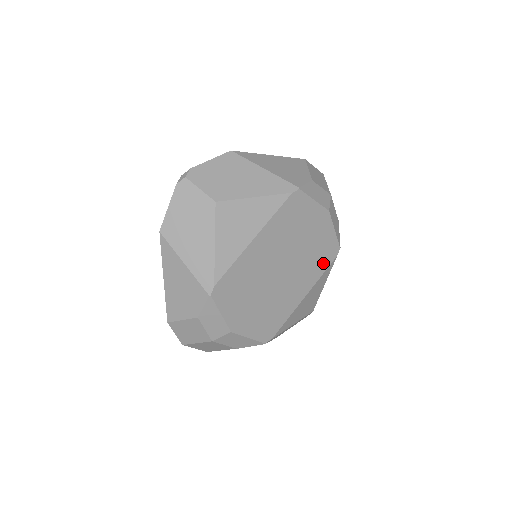
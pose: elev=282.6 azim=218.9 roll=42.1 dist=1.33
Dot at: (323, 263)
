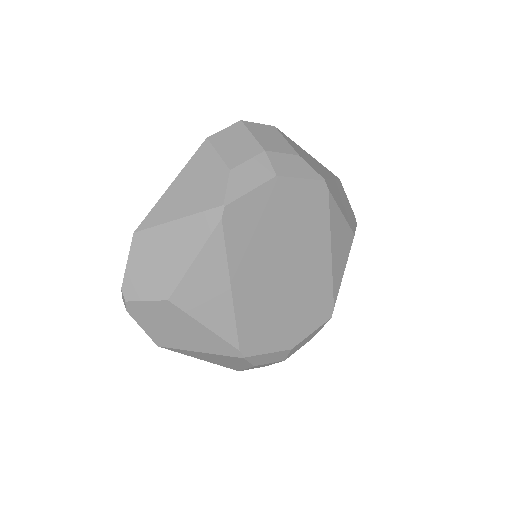
Dot at: (320, 212)
